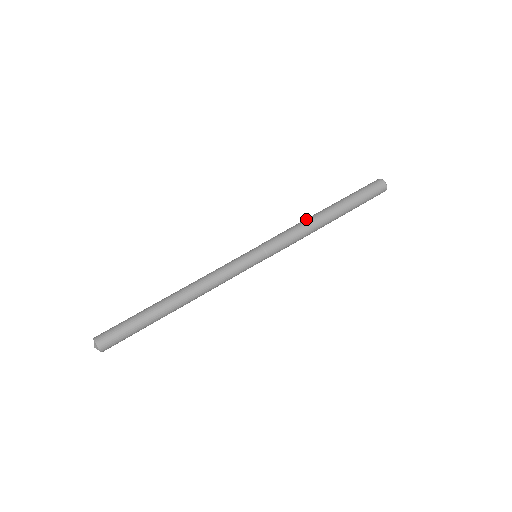
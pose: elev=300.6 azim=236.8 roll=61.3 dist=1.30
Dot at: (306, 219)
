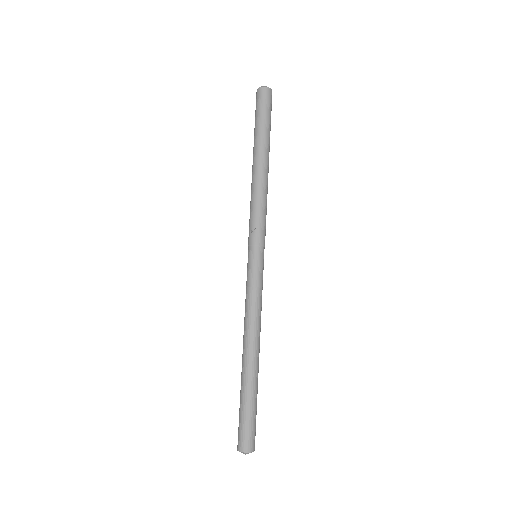
Dot at: (258, 185)
